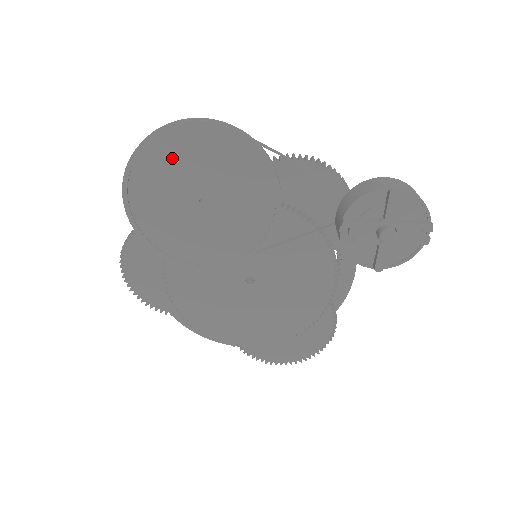
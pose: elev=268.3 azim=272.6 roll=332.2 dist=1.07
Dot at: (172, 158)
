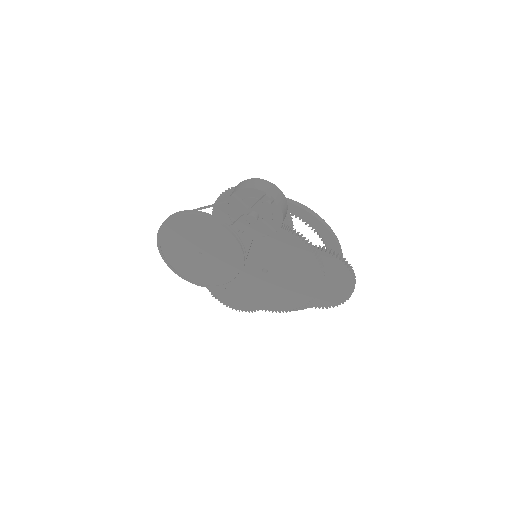
Dot at: (172, 245)
